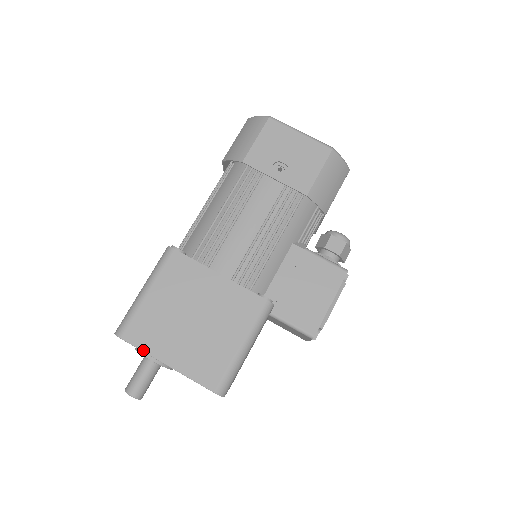
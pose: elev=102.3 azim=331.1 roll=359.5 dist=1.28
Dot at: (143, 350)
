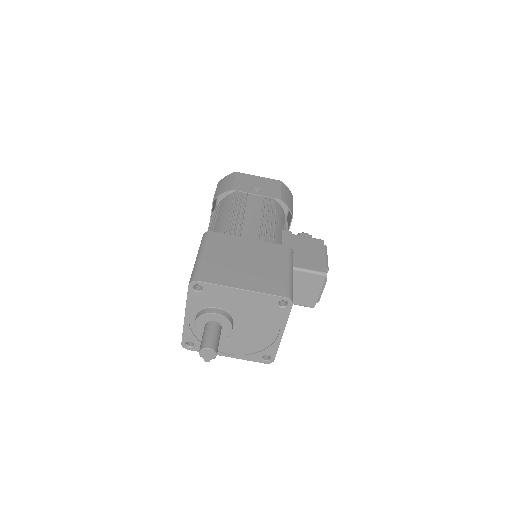
Dot at: (219, 284)
